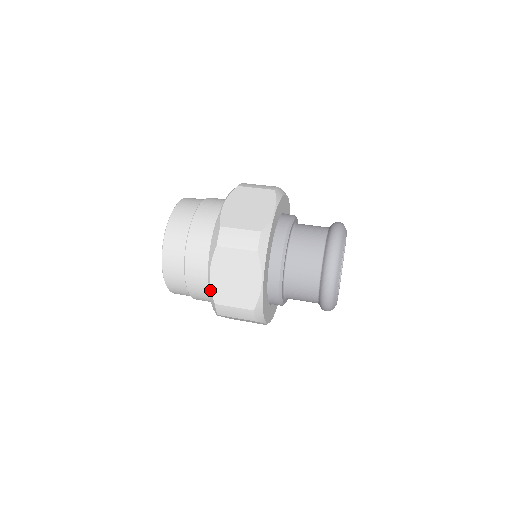
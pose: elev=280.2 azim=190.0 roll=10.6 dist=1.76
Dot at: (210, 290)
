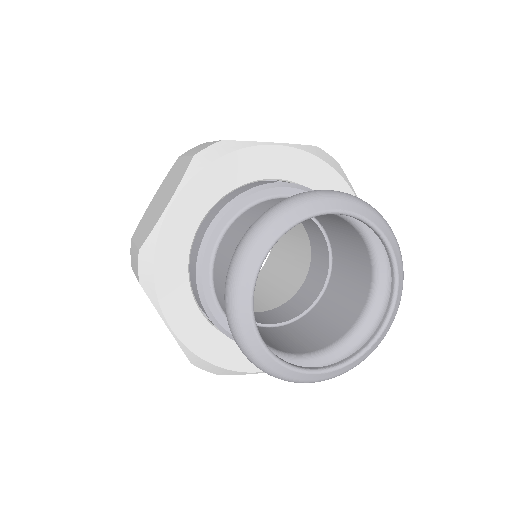
Dot at: occluded
